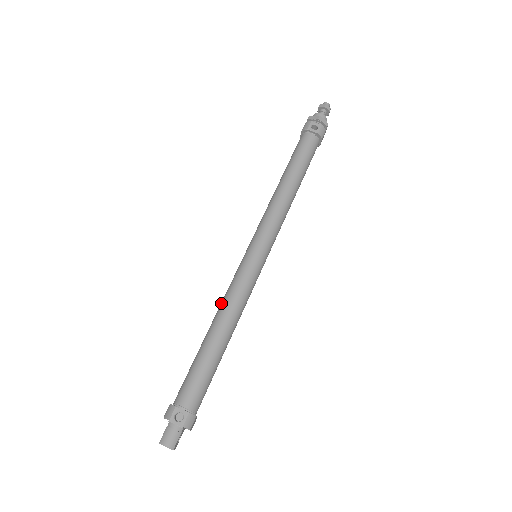
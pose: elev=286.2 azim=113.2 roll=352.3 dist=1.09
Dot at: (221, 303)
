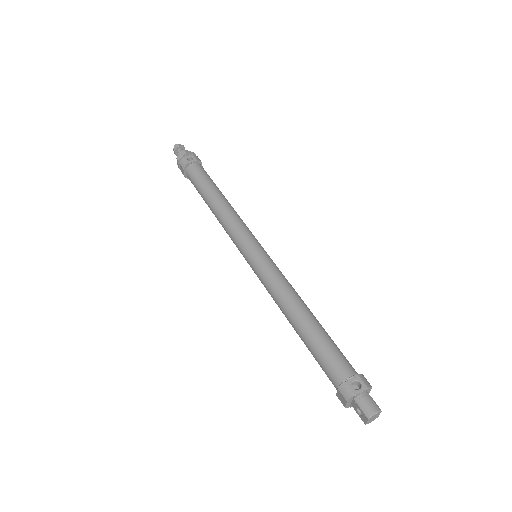
Dot at: (277, 300)
